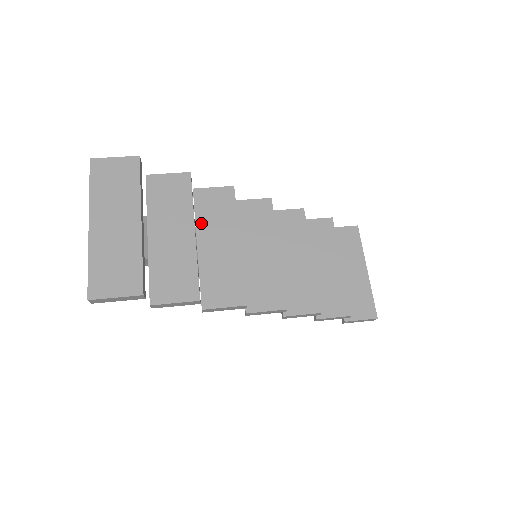
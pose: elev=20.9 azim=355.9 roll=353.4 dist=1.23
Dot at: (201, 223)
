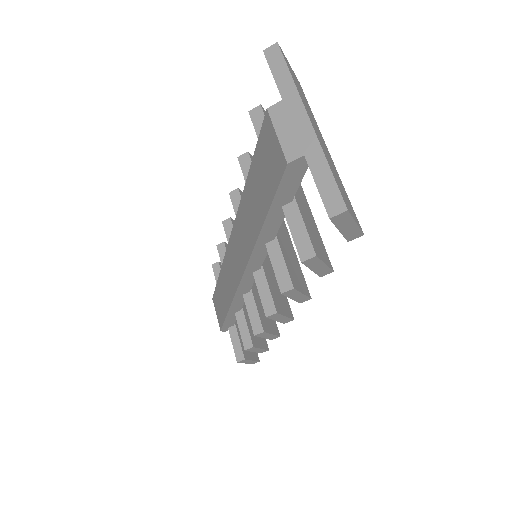
Dot at: occluded
